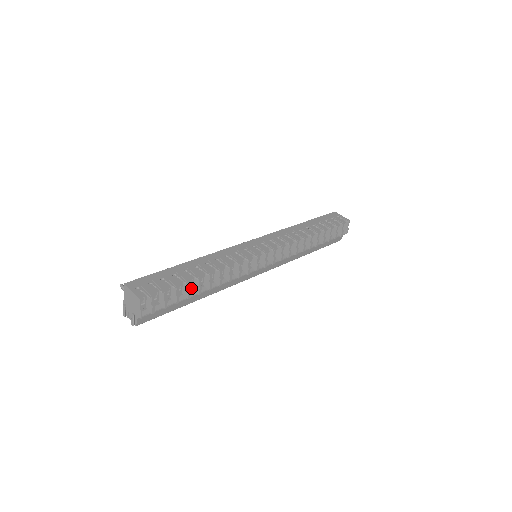
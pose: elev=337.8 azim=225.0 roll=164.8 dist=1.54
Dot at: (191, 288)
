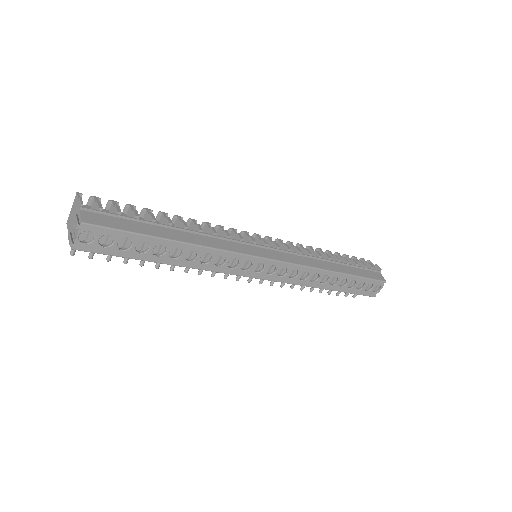
Dot at: occluded
